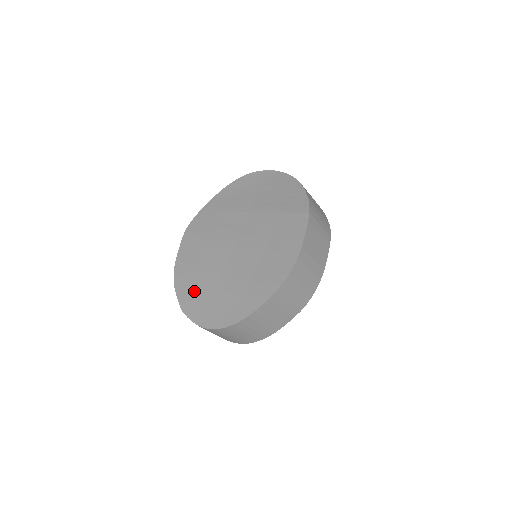
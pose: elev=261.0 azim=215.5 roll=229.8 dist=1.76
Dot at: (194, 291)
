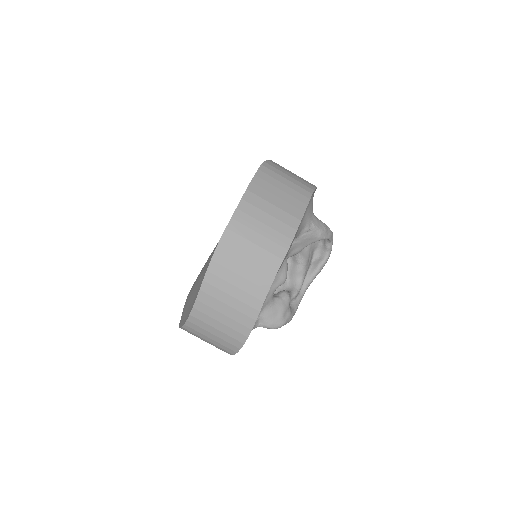
Dot at: (188, 301)
